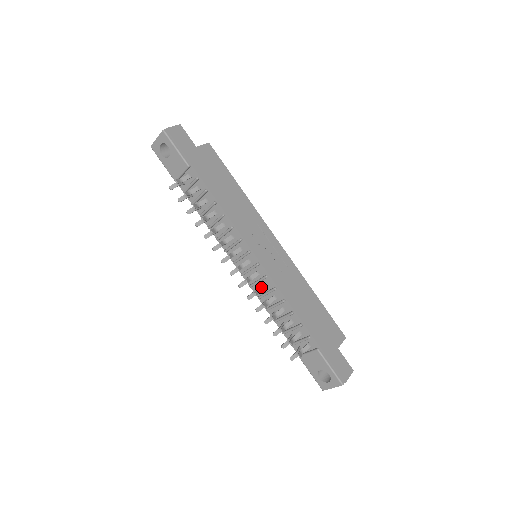
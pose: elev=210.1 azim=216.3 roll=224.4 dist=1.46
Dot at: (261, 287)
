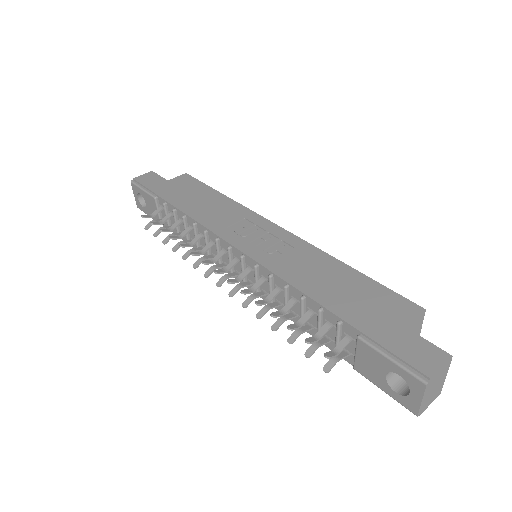
Dot at: (255, 284)
